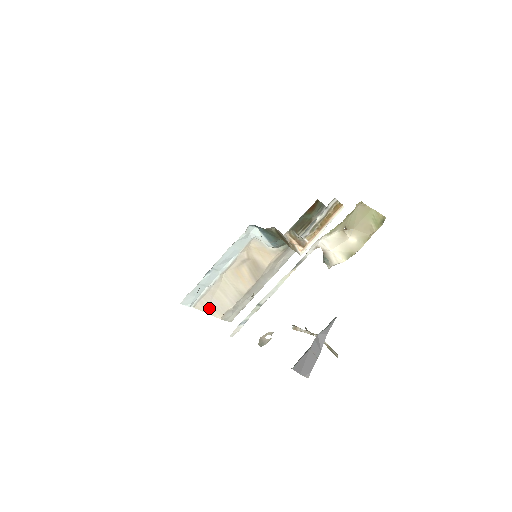
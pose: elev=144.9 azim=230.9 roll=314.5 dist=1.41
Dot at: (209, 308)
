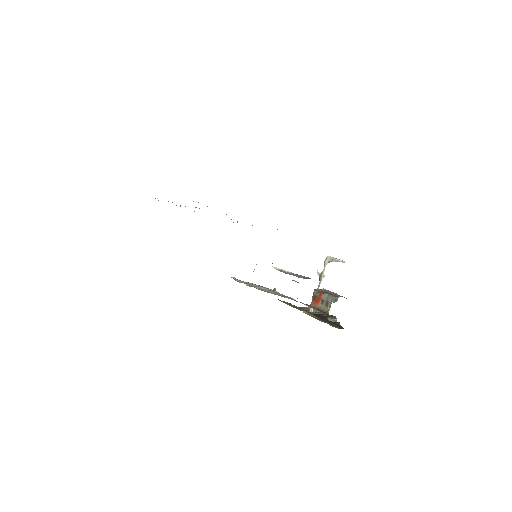
Dot at: occluded
